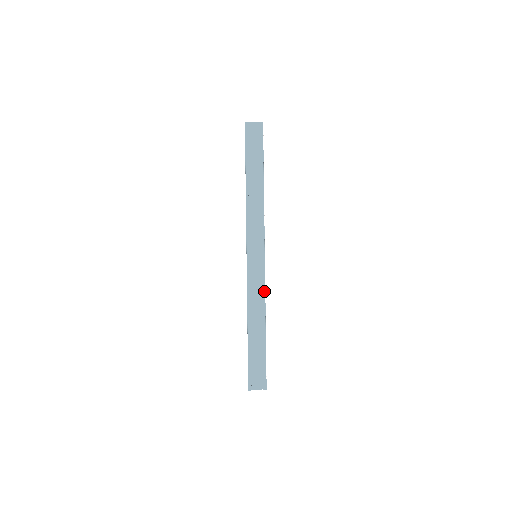
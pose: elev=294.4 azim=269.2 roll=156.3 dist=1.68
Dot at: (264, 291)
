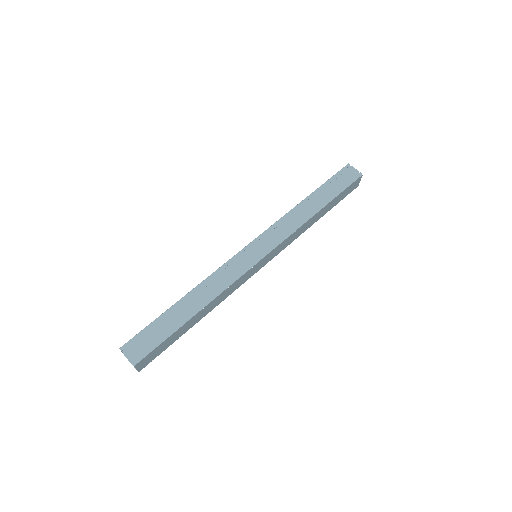
Dot at: (232, 282)
